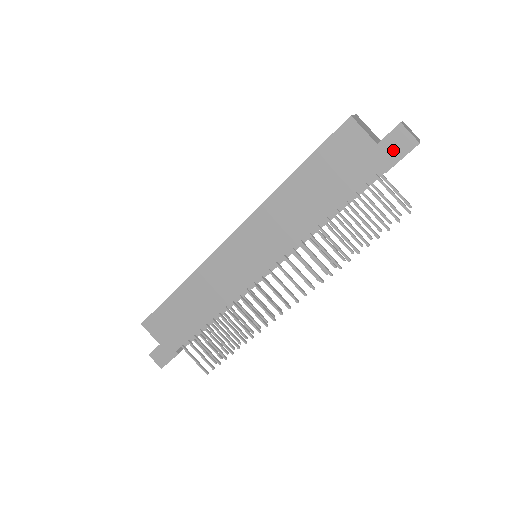
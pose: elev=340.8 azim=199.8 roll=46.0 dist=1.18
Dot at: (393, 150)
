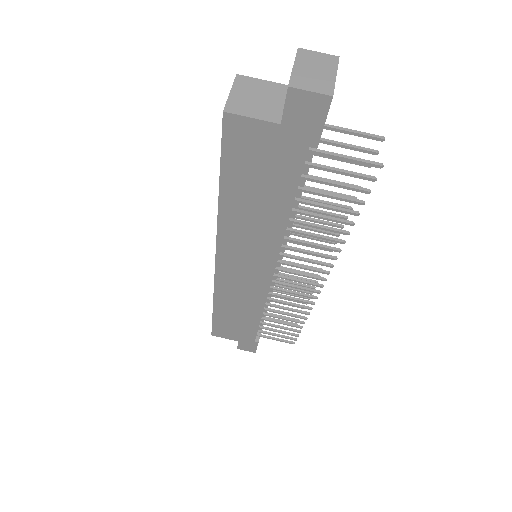
Dot at: (305, 121)
